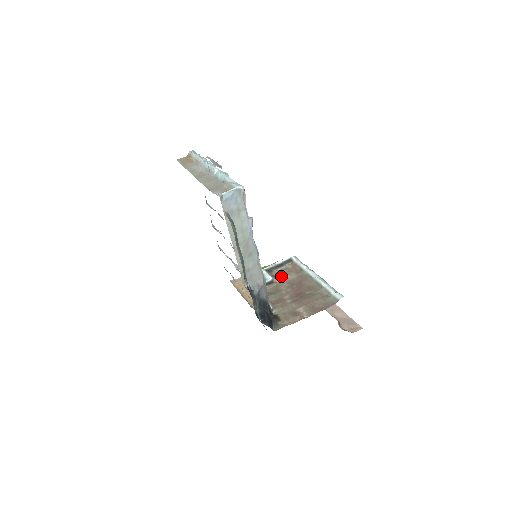
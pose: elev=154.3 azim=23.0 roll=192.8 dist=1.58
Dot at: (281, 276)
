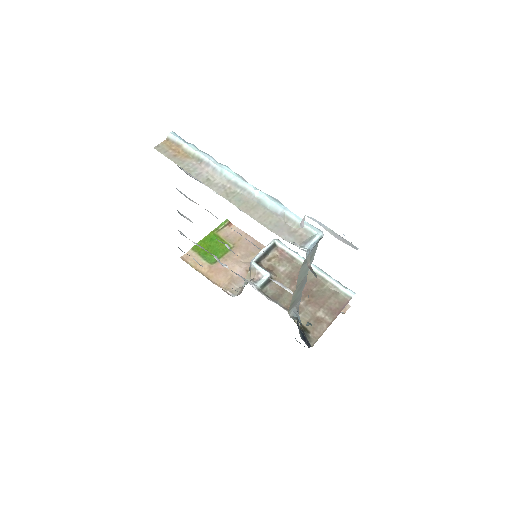
Dot at: (276, 269)
